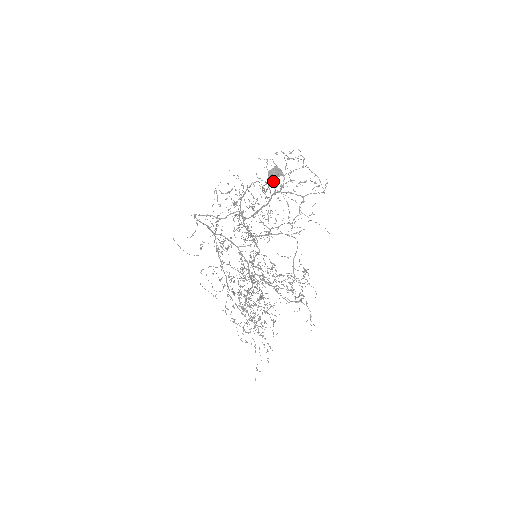
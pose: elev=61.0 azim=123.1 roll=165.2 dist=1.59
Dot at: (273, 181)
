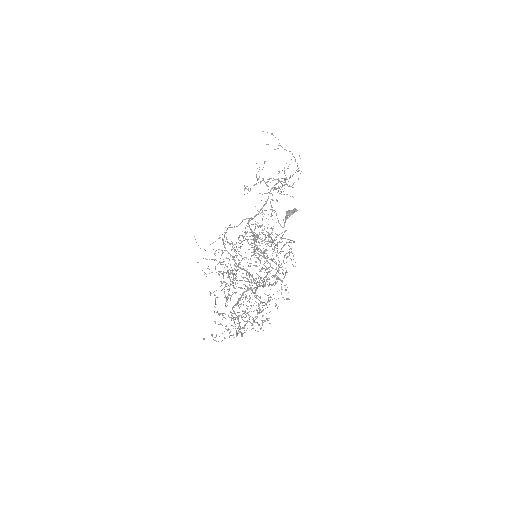
Dot at: (289, 216)
